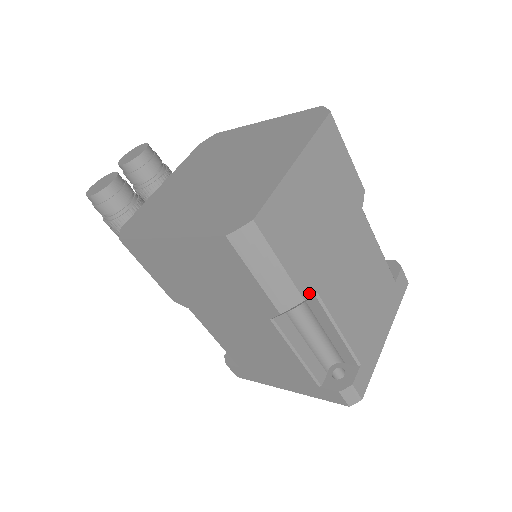
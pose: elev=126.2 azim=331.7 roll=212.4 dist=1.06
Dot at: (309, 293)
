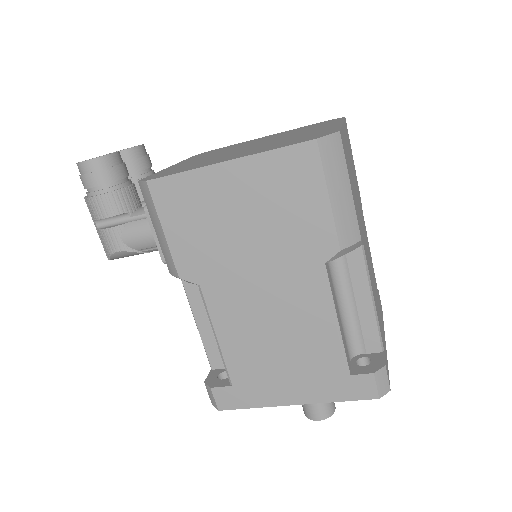
Dot at: (361, 238)
